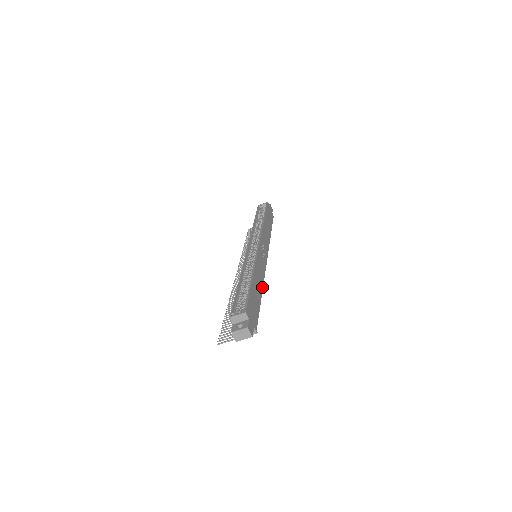
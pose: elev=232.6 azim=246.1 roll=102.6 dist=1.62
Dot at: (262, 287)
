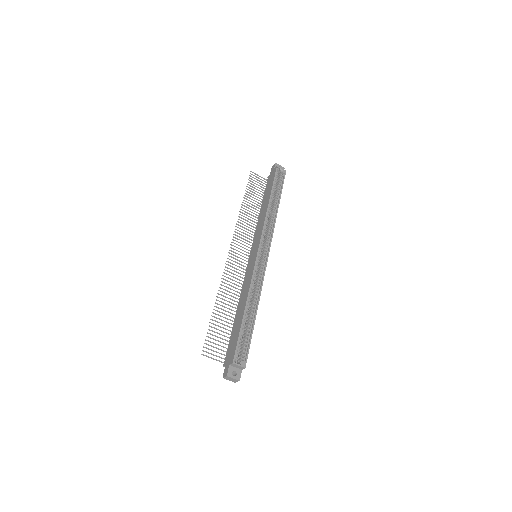
Dot at: occluded
